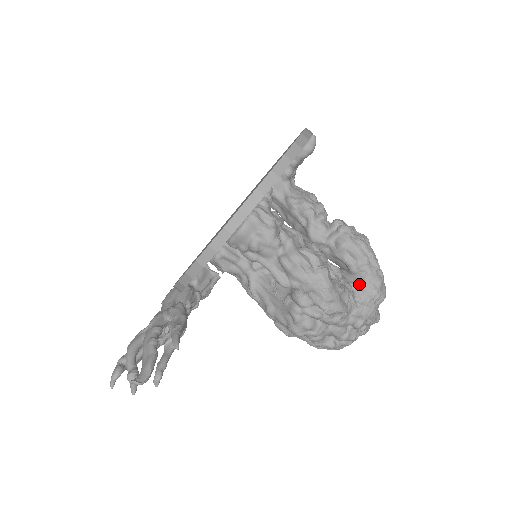
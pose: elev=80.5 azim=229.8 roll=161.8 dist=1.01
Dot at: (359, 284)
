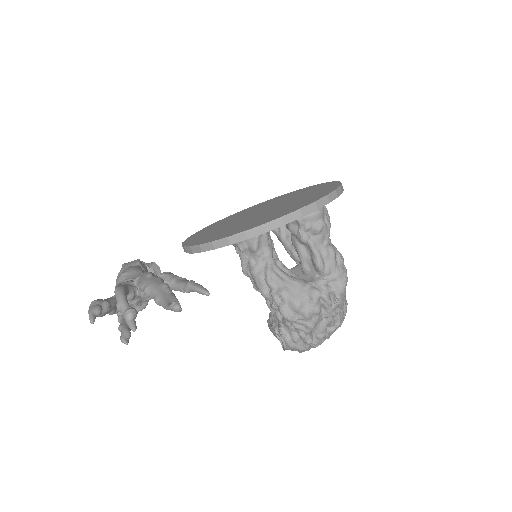
Dot at: occluded
